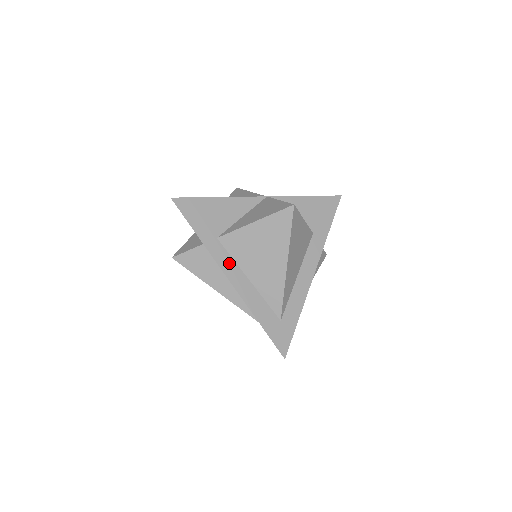
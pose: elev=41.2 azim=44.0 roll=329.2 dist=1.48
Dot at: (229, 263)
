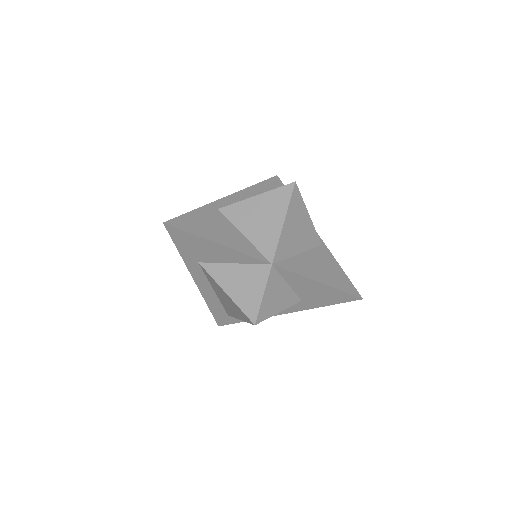
Dot at: (201, 277)
